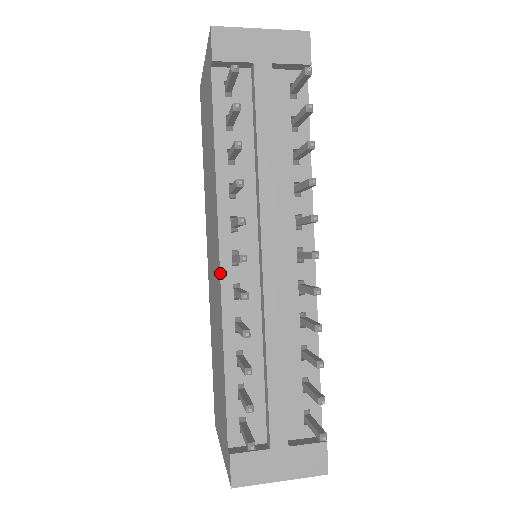
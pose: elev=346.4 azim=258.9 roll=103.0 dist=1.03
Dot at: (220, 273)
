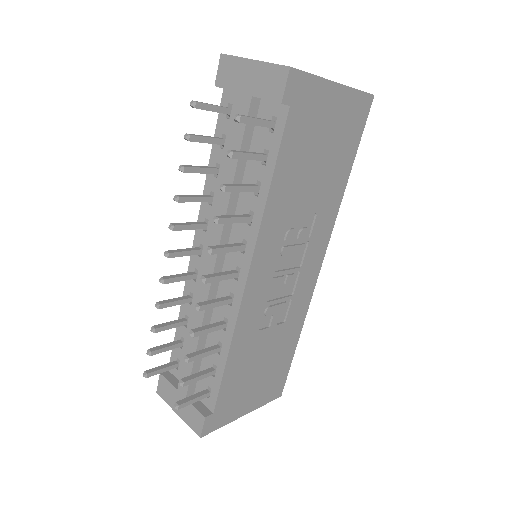
Dot at: (191, 256)
